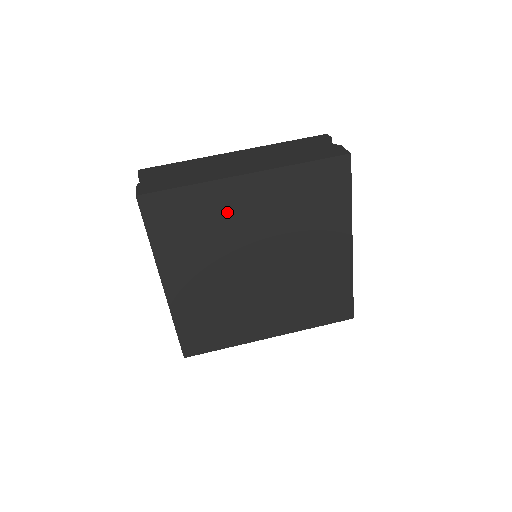
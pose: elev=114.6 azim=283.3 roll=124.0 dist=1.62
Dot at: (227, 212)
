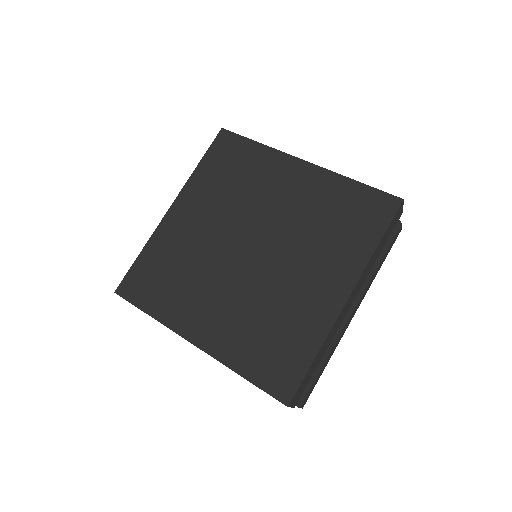
Dot at: (267, 181)
